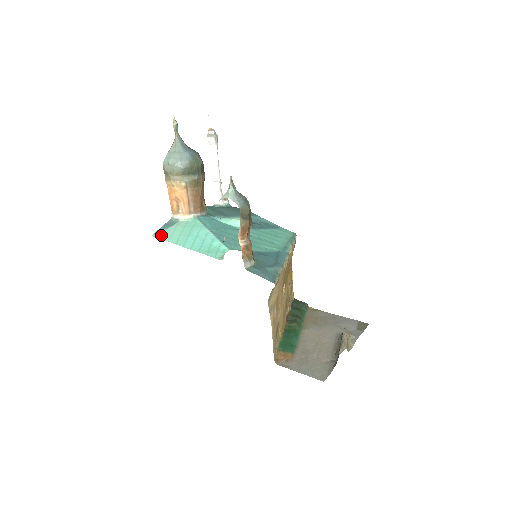
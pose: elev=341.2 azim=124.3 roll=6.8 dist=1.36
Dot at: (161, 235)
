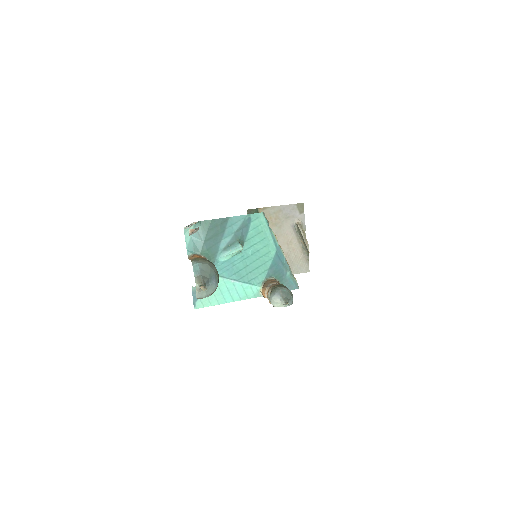
Dot at: (201, 305)
